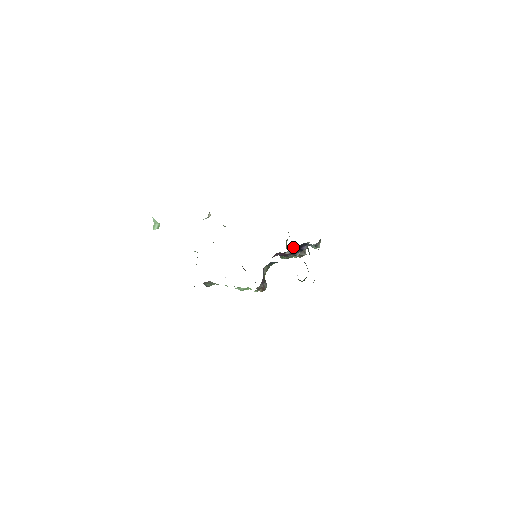
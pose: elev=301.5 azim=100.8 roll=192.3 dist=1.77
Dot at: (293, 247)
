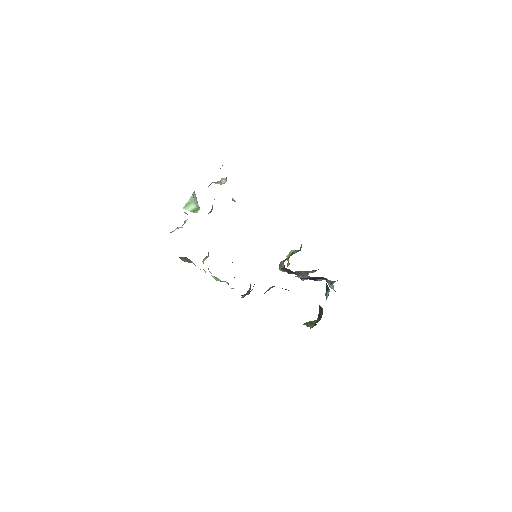
Dot at: occluded
